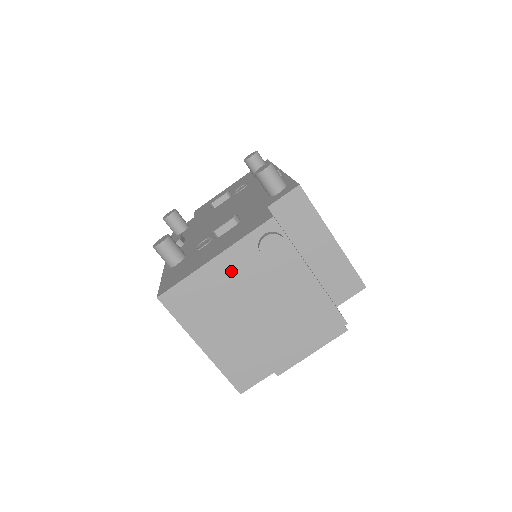
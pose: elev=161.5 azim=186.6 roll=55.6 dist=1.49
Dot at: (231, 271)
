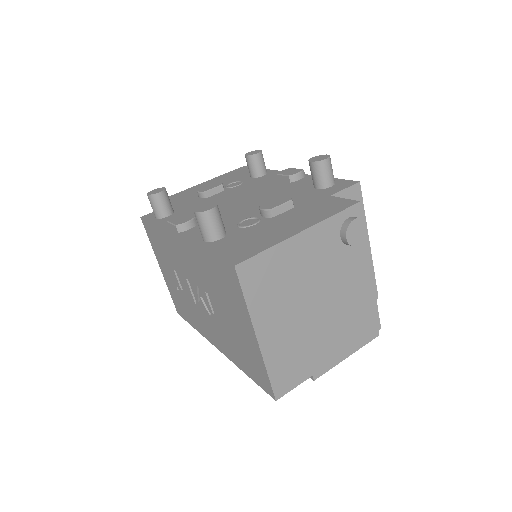
Dot at: (311, 250)
